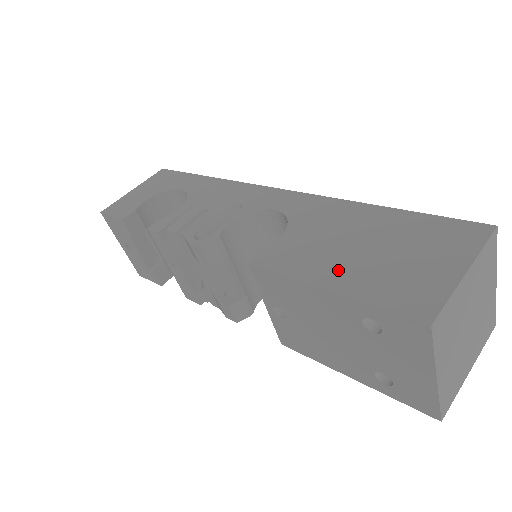
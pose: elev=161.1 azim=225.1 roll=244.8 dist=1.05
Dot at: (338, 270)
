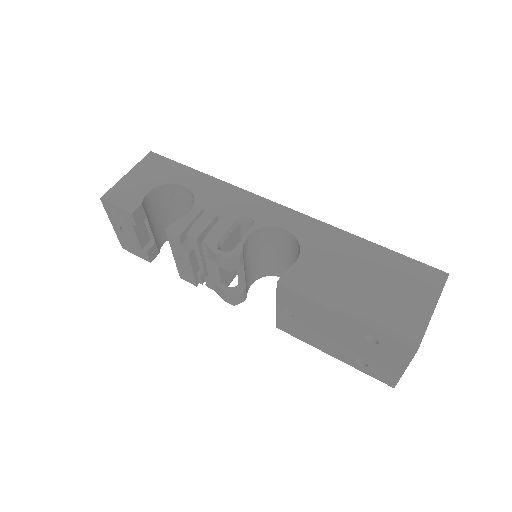
Dot at: (350, 299)
